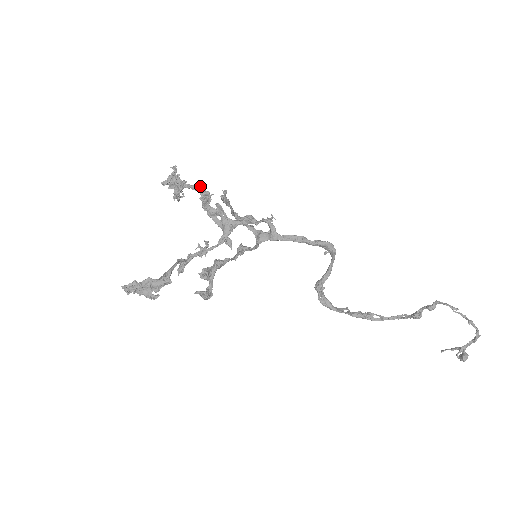
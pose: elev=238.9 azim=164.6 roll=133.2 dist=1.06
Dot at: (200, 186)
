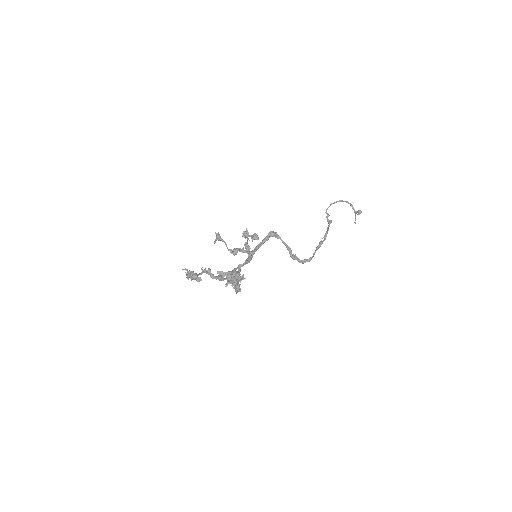
Dot at: (202, 270)
